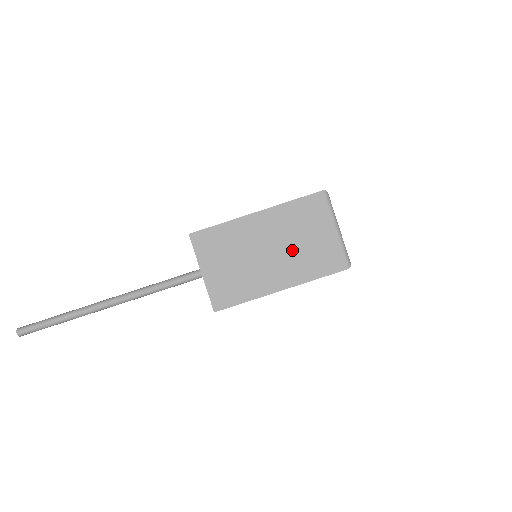
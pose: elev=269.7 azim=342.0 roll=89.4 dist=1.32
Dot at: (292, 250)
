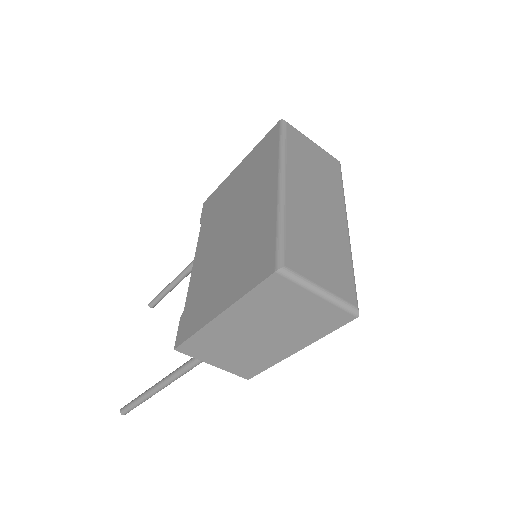
Dot at: (282, 326)
